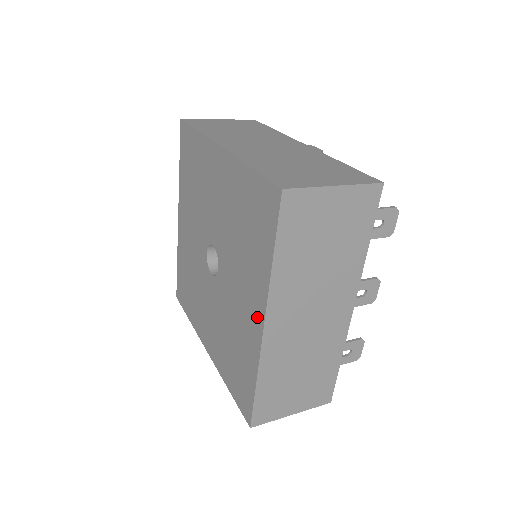
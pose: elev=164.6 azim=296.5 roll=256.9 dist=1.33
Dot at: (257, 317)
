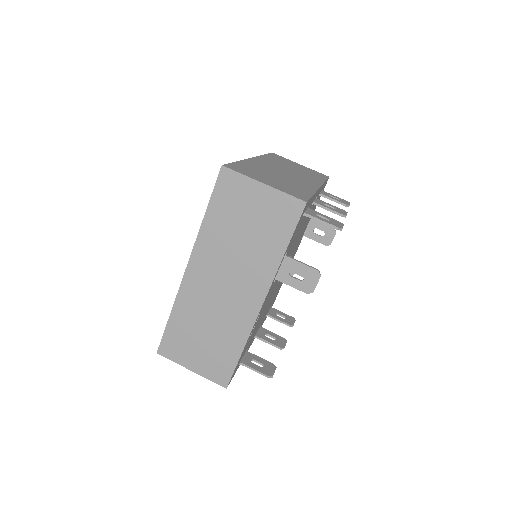
Dot at: occluded
